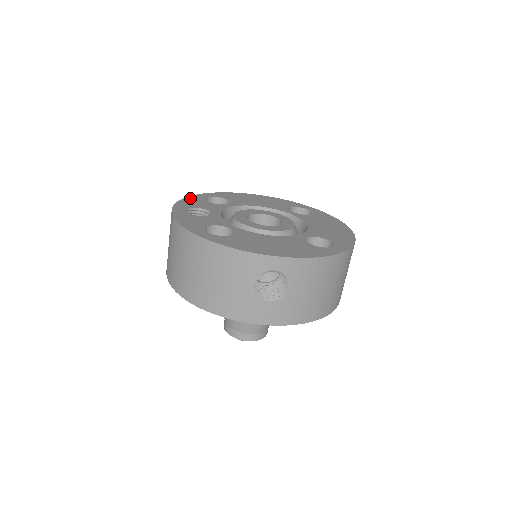
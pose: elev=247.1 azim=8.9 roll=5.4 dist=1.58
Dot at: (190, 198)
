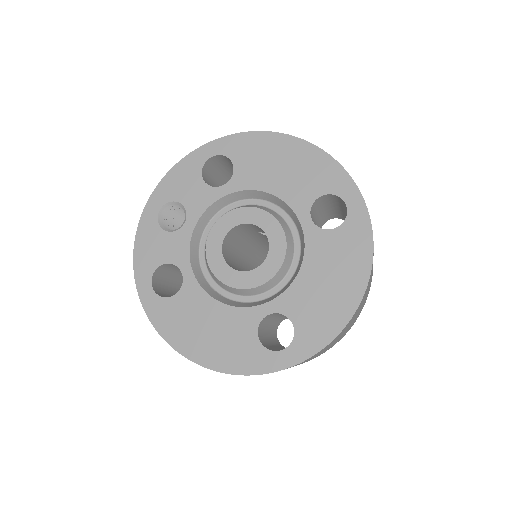
Dot at: (183, 164)
